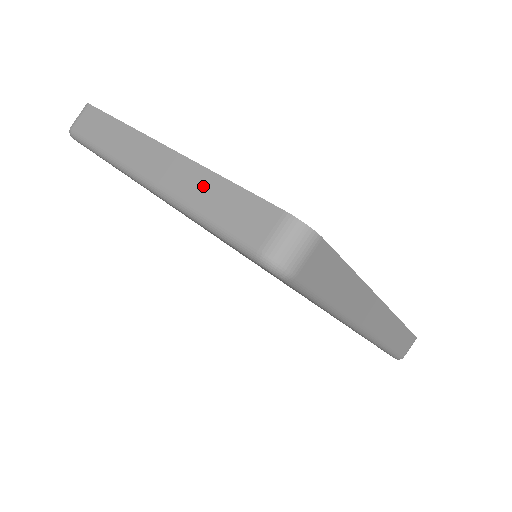
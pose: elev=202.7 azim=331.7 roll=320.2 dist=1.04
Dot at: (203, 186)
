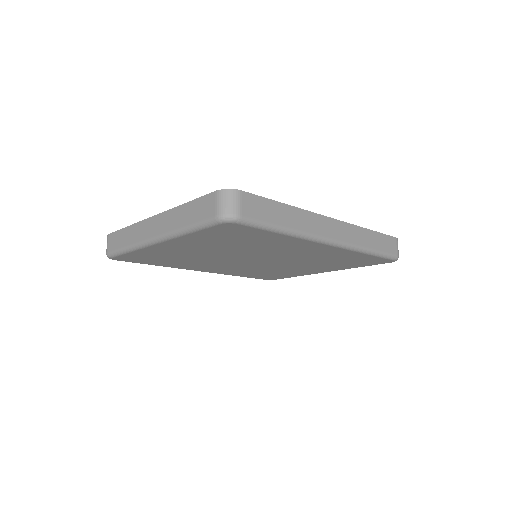
Dot at: (179, 215)
